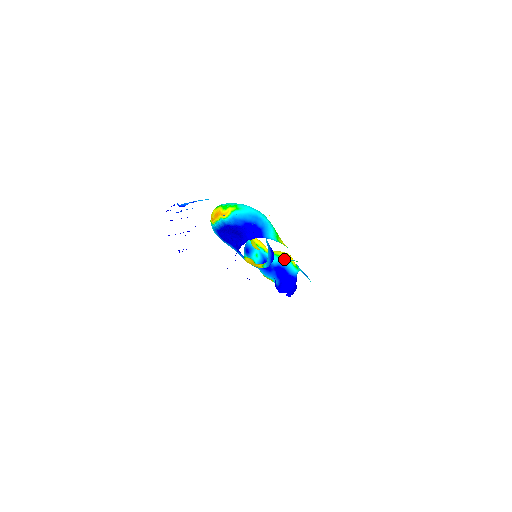
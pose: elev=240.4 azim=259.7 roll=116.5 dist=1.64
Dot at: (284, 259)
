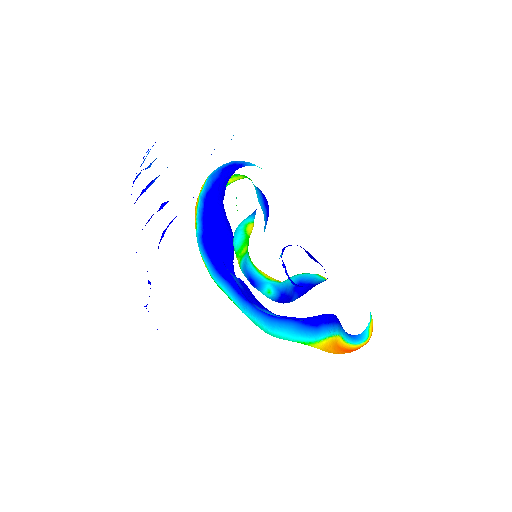
Dot at: (309, 275)
